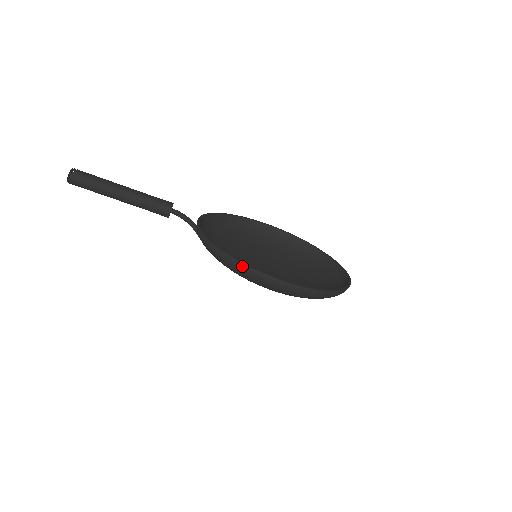
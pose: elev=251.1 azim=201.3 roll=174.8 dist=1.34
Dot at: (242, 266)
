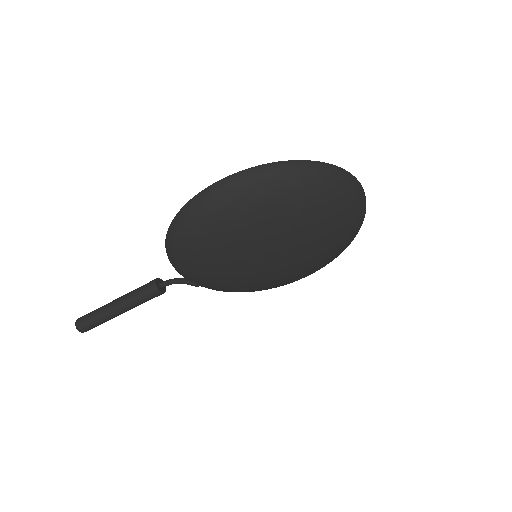
Dot at: (177, 218)
